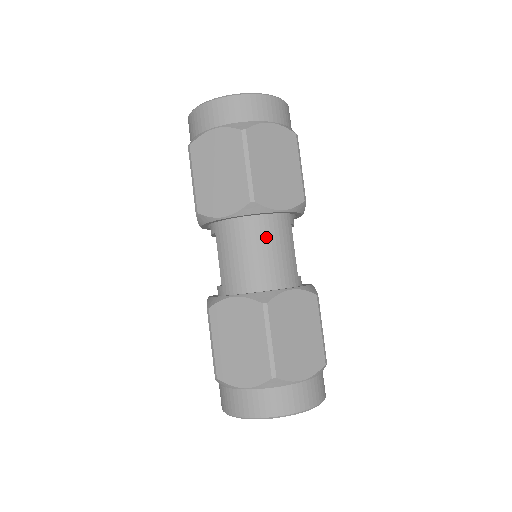
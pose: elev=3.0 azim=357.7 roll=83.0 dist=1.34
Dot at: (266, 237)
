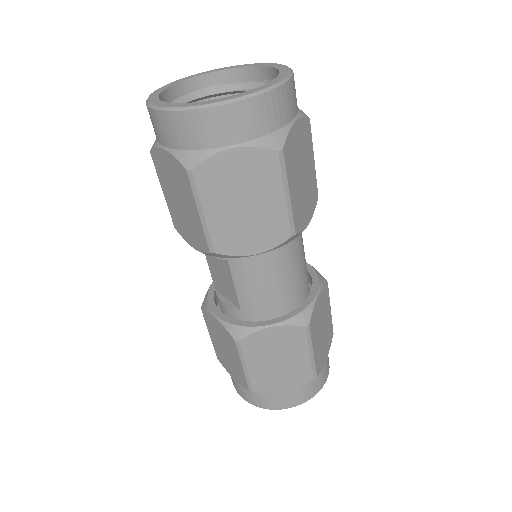
Dot at: (292, 255)
